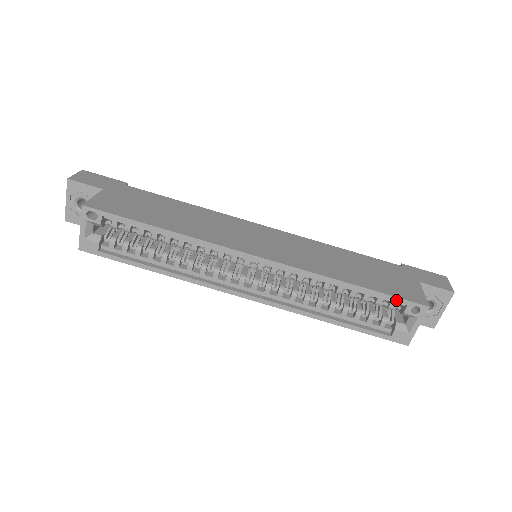
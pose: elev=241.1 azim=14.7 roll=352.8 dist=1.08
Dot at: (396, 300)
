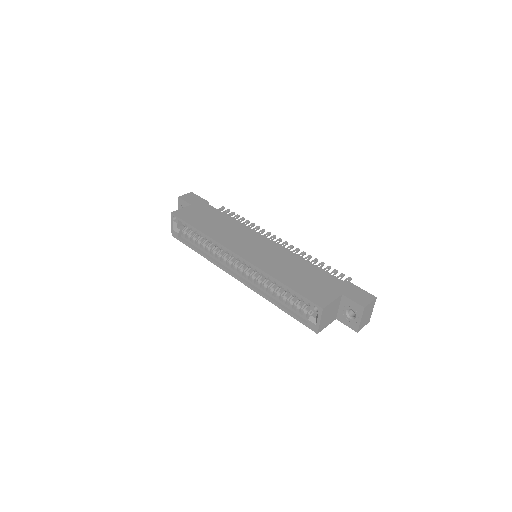
Dot at: (305, 299)
